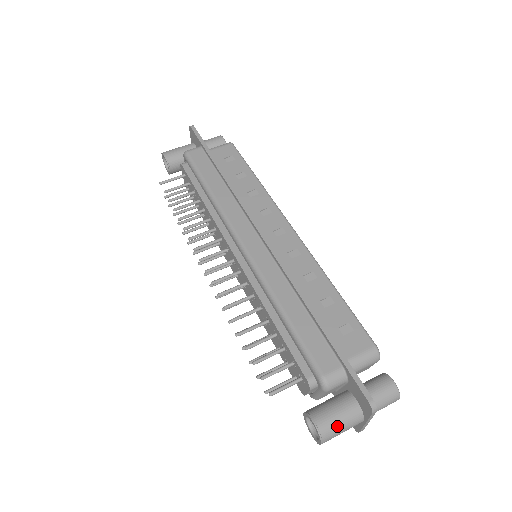
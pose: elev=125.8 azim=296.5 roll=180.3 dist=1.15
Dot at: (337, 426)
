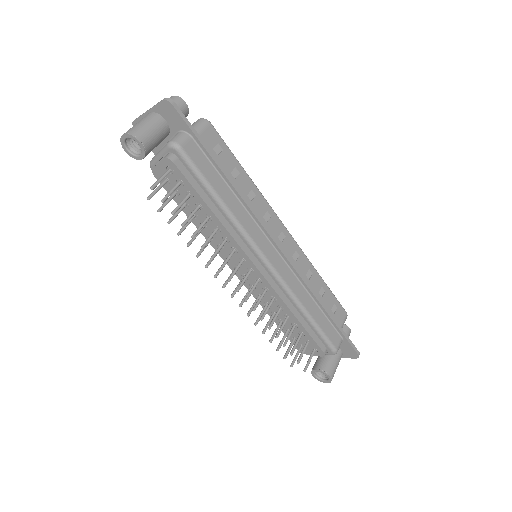
Dot at: occluded
